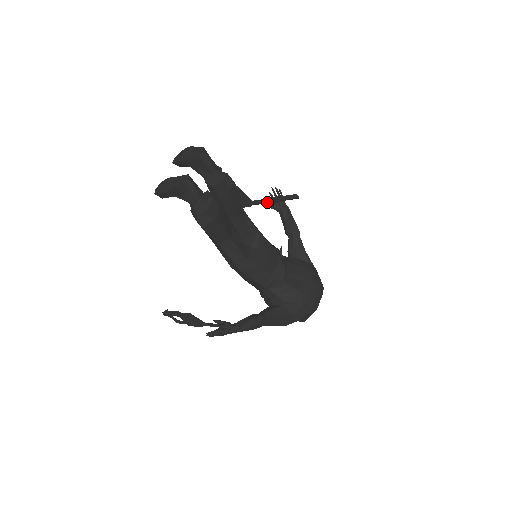
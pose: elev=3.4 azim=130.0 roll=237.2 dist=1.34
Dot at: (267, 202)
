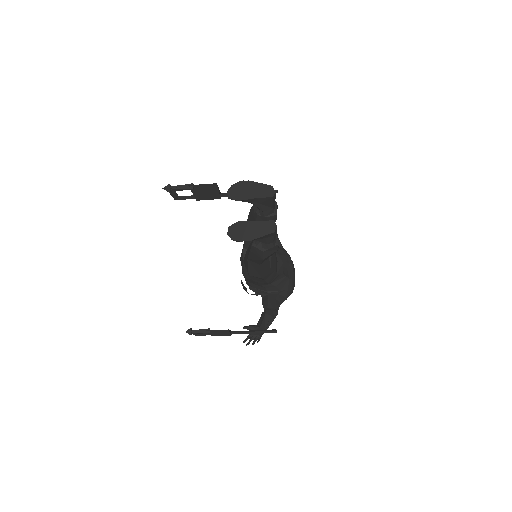
Dot at: occluded
